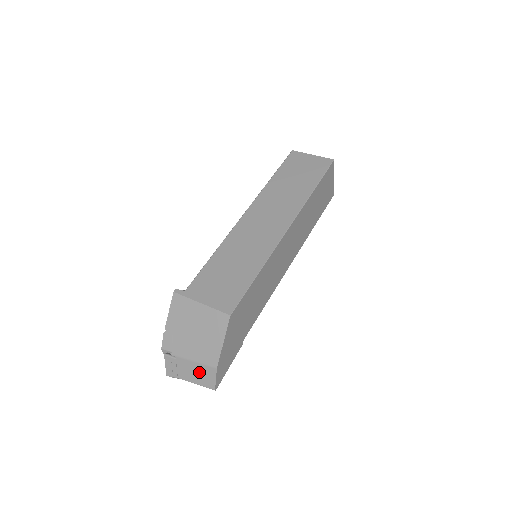
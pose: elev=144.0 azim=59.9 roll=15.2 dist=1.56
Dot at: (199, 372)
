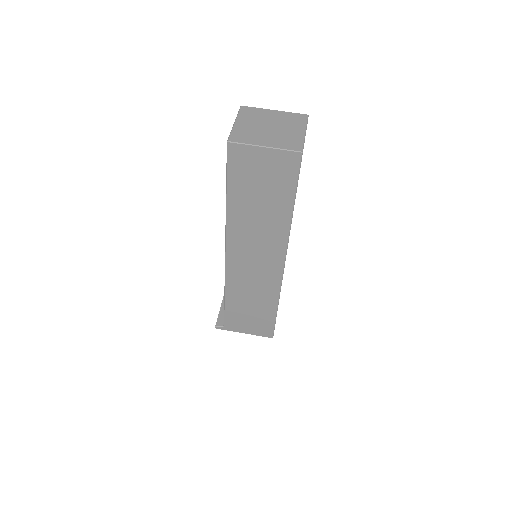
Dot at: occluded
